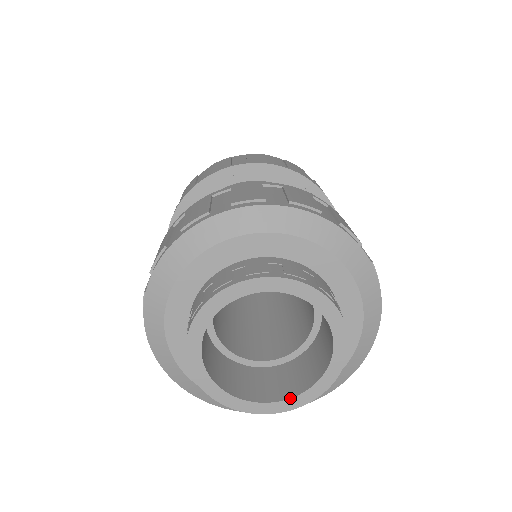
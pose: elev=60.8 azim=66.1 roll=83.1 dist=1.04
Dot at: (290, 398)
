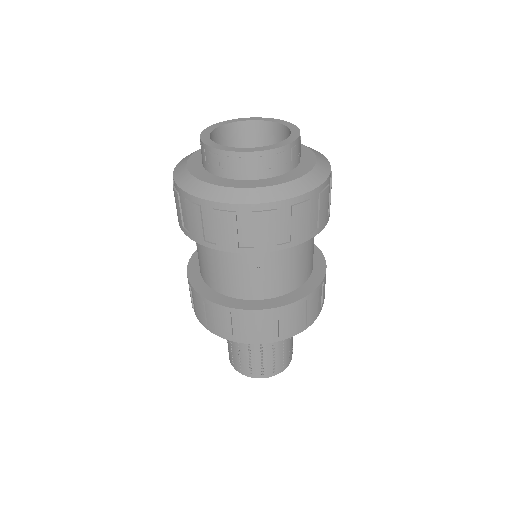
Dot at: (282, 141)
